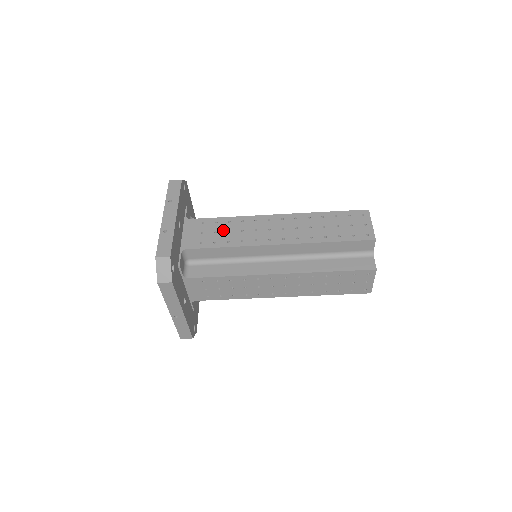
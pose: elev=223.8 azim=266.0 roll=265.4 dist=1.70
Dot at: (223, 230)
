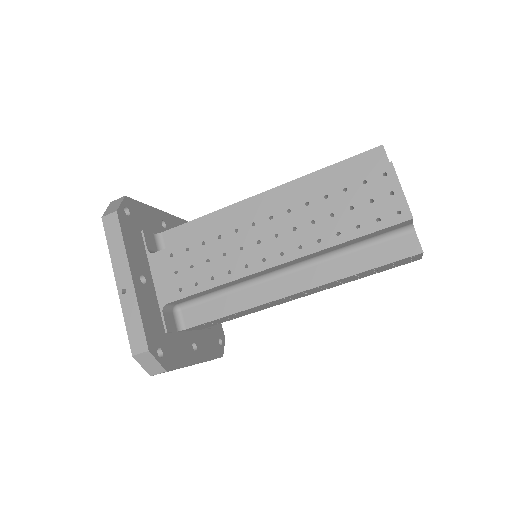
Dot at: occluded
